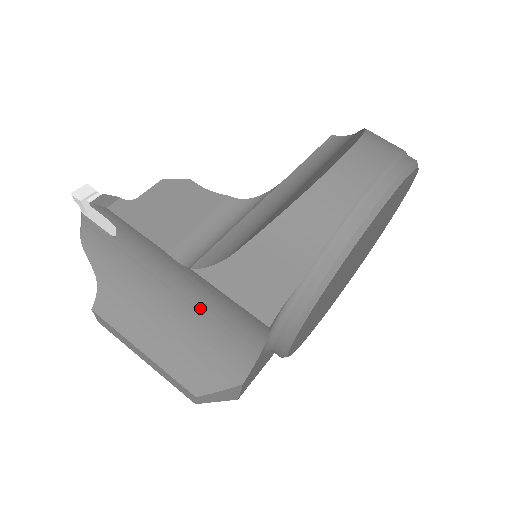
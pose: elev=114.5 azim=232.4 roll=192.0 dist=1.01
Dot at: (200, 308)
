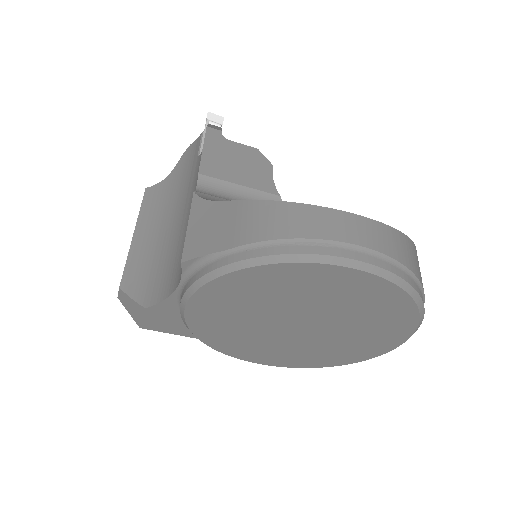
Dot at: (182, 235)
